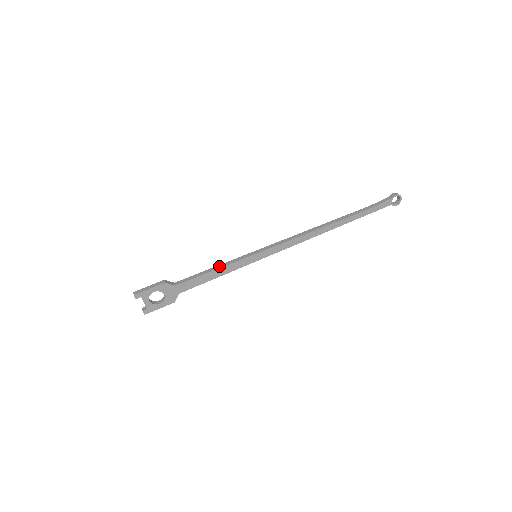
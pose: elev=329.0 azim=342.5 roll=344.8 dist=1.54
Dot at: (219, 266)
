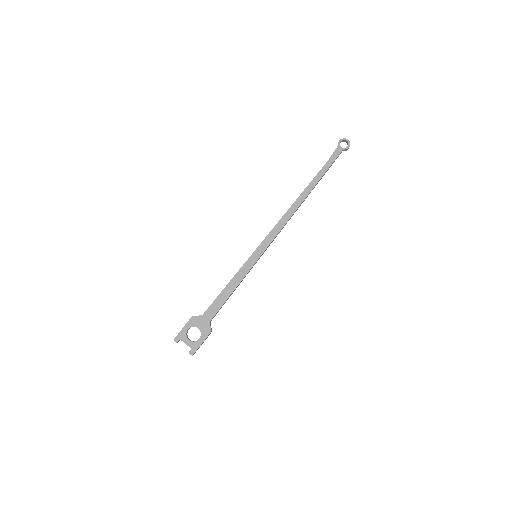
Dot at: (230, 281)
